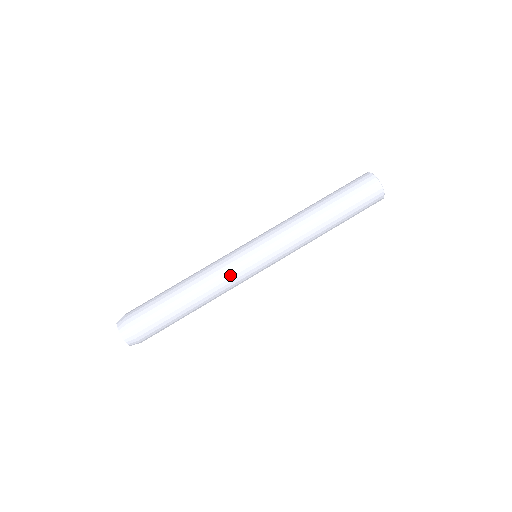
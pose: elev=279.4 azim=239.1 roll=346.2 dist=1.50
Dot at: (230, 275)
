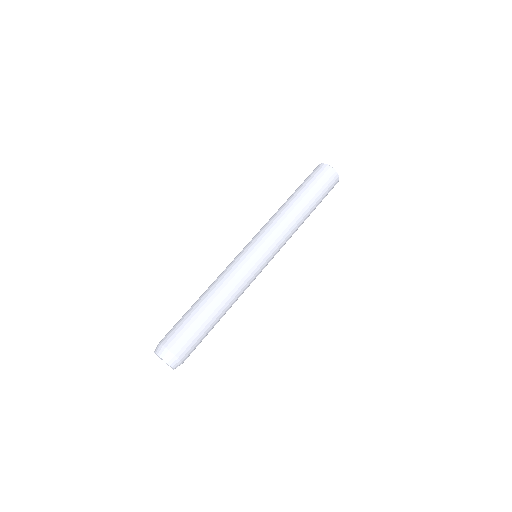
Dot at: (236, 270)
